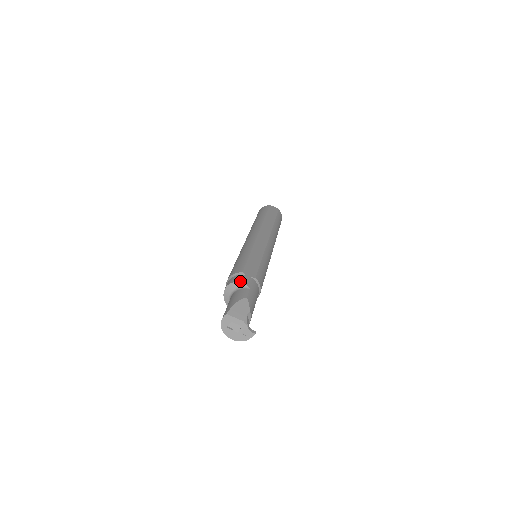
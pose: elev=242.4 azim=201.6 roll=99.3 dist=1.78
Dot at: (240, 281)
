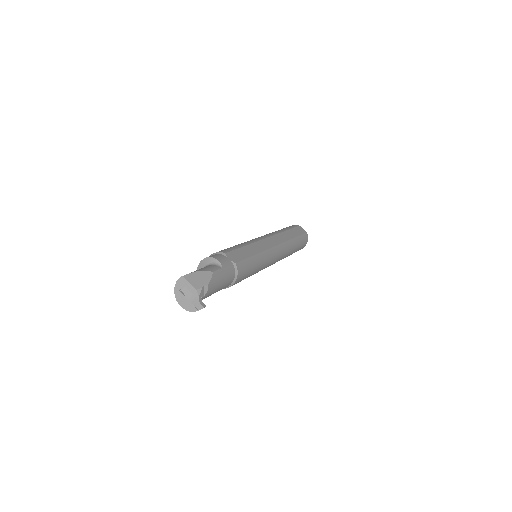
Dot at: (217, 258)
